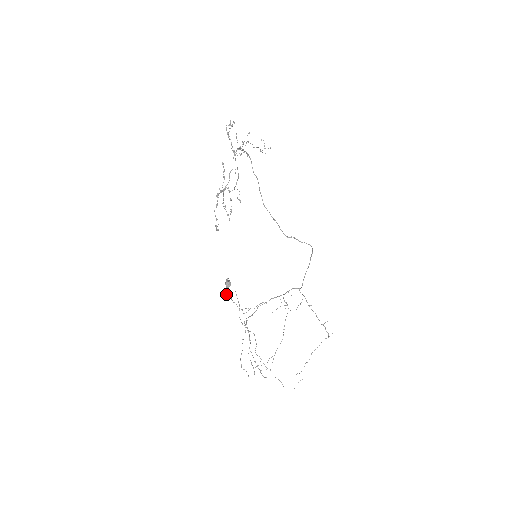
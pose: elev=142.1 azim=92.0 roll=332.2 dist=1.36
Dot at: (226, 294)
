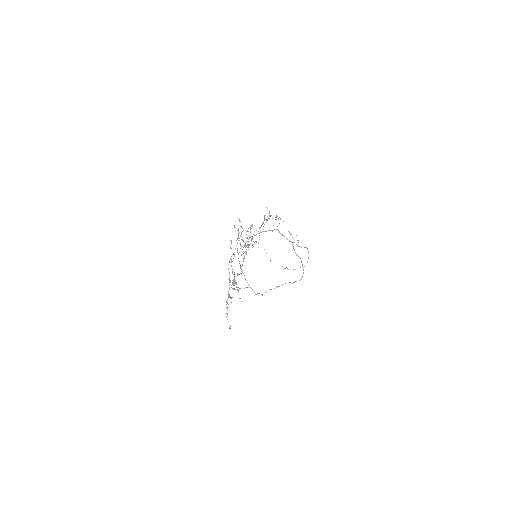
Dot at: occluded
